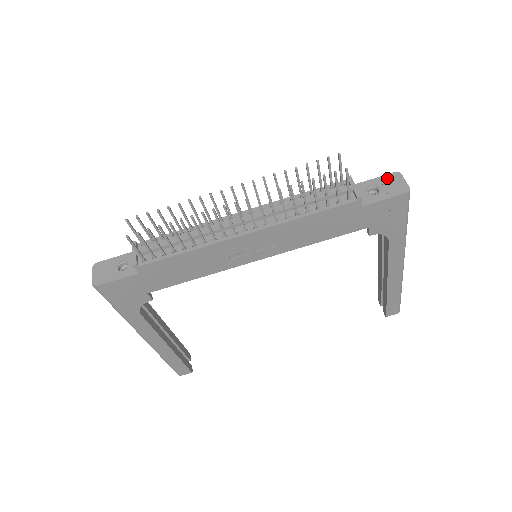
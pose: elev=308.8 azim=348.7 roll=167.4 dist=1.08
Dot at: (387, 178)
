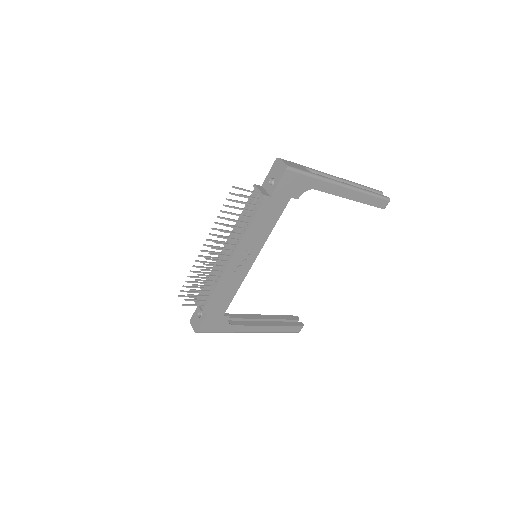
Dot at: (274, 167)
